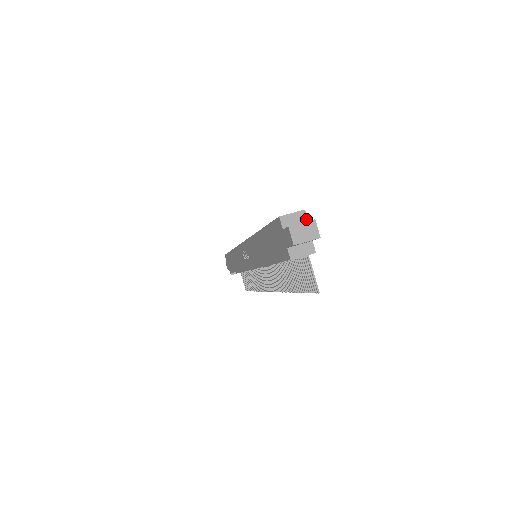
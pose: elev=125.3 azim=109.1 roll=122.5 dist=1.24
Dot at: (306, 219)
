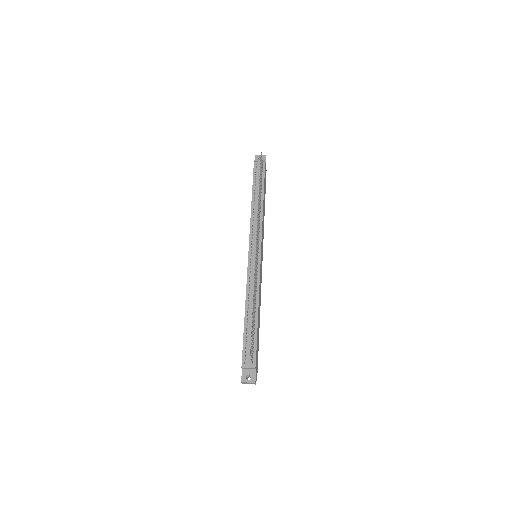
Dot at: occluded
